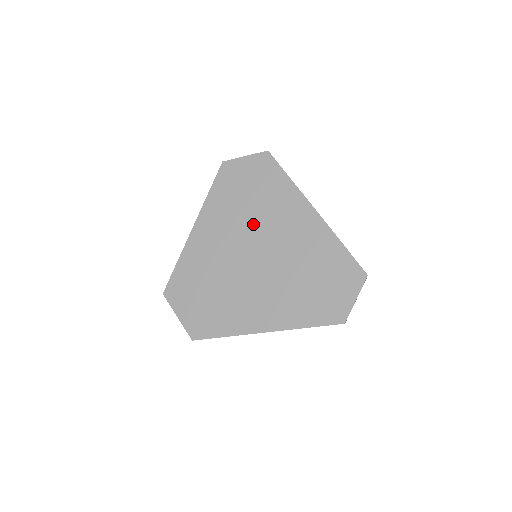
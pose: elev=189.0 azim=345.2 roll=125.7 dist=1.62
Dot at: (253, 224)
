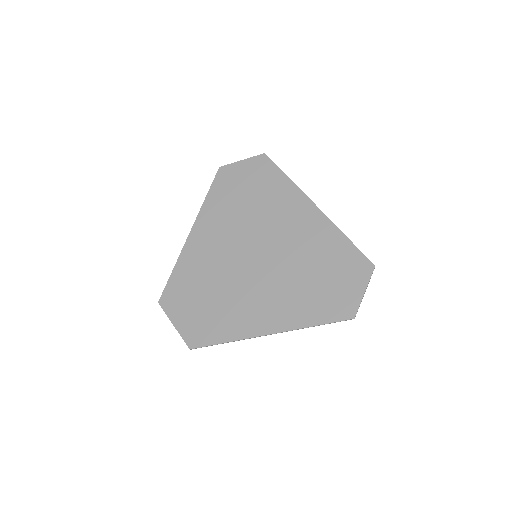
Dot at: (252, 224)
